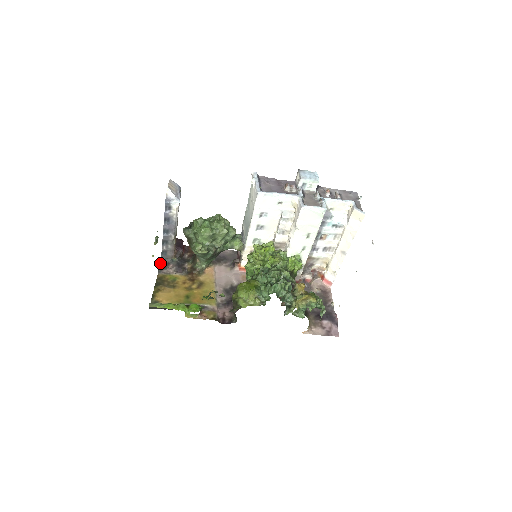
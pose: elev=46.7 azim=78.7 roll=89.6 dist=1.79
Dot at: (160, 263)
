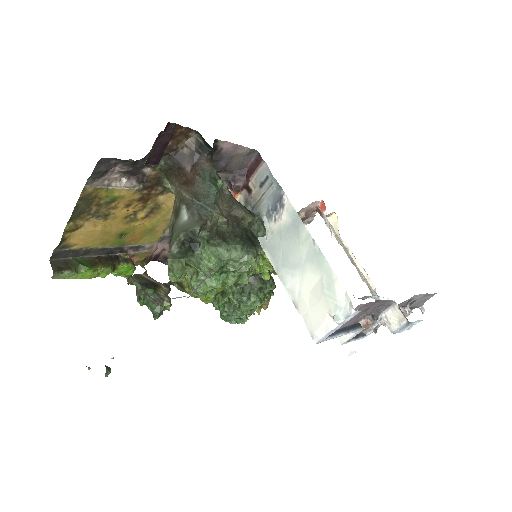
Dot at: (97, 163)
